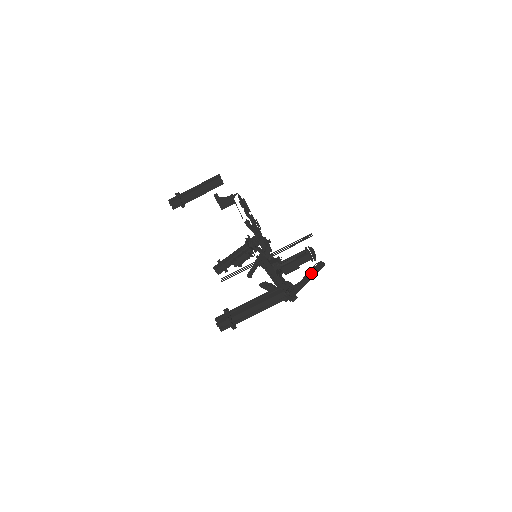
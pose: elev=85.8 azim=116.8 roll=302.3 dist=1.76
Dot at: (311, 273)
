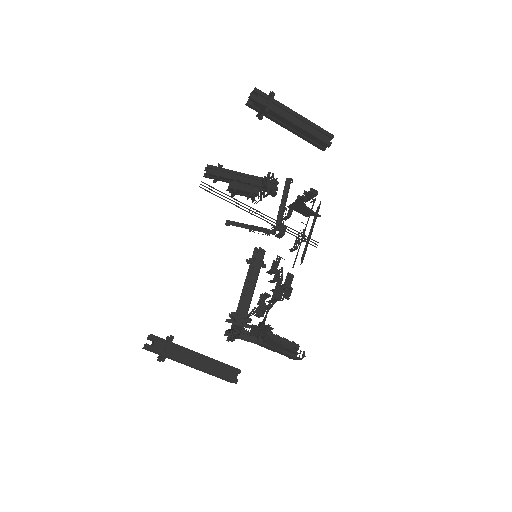
Dot at: occluded
